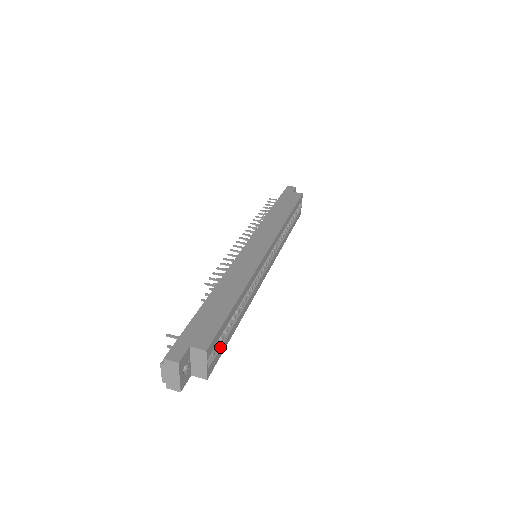
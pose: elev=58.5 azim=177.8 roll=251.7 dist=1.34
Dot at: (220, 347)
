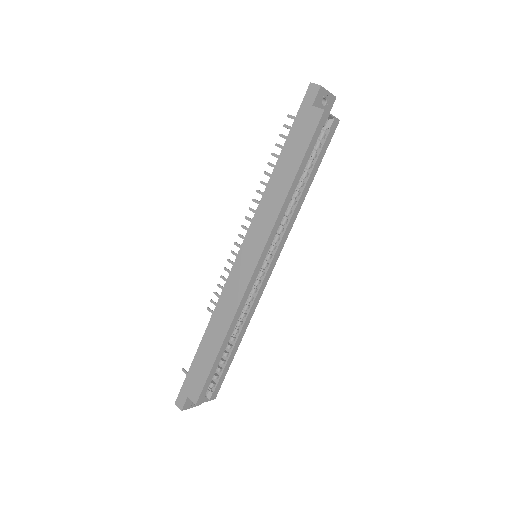
Dot at: (219, 378)
